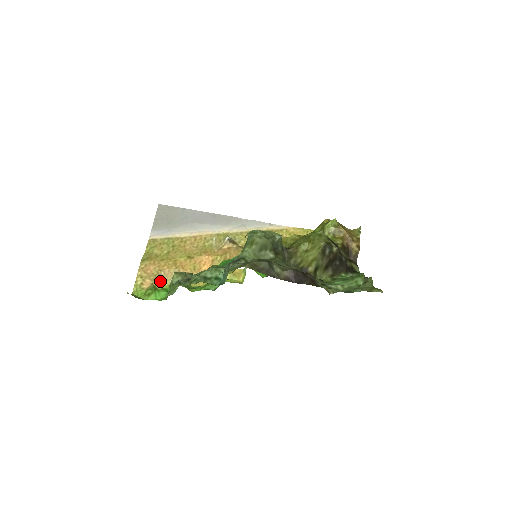
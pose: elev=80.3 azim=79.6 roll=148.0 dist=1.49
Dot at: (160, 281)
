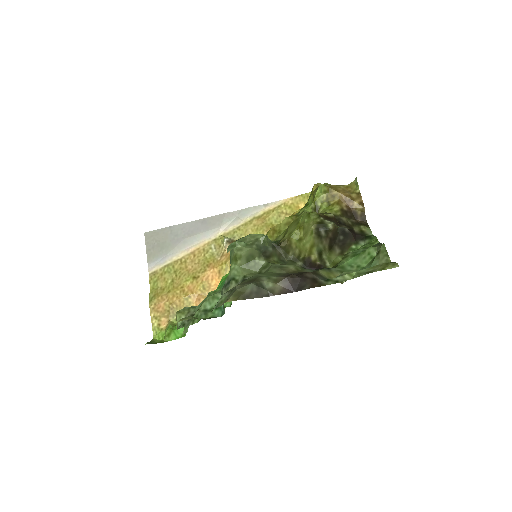
Dot at: (175, 315)
